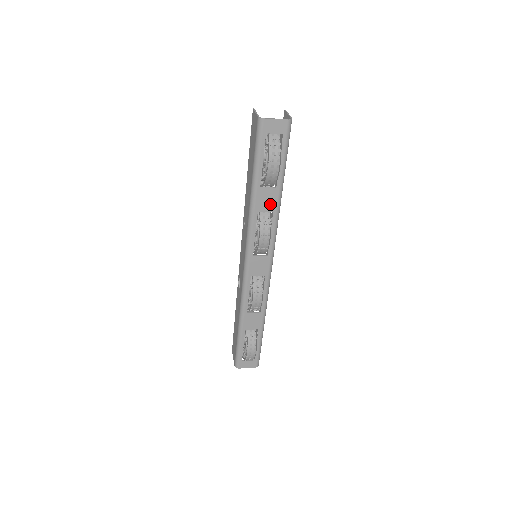
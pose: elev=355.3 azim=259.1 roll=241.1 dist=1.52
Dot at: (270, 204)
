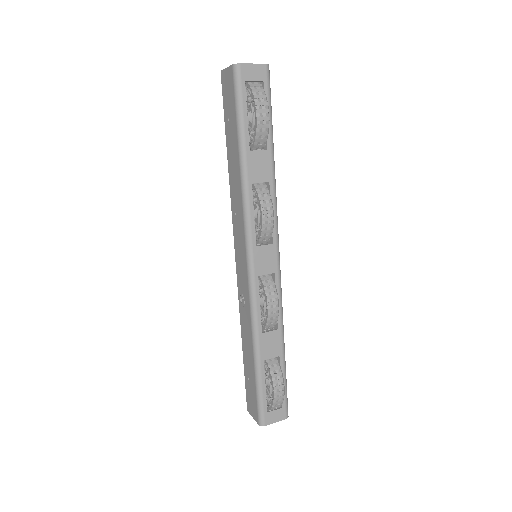
Dot at: (264, 172)
